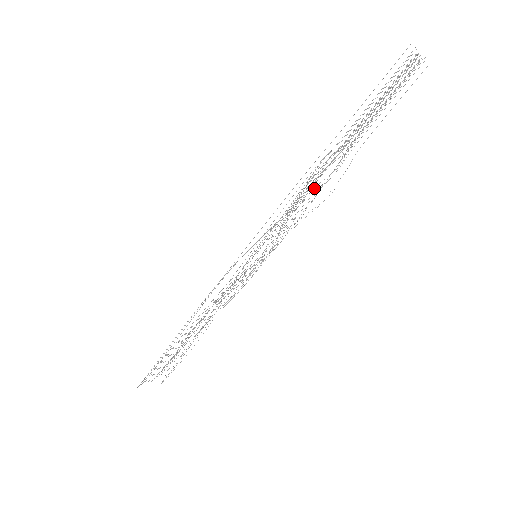
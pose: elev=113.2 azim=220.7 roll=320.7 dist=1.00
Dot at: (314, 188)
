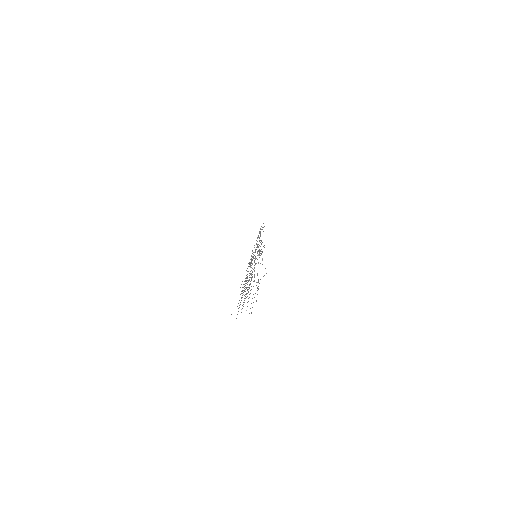
Dot at: occluded
